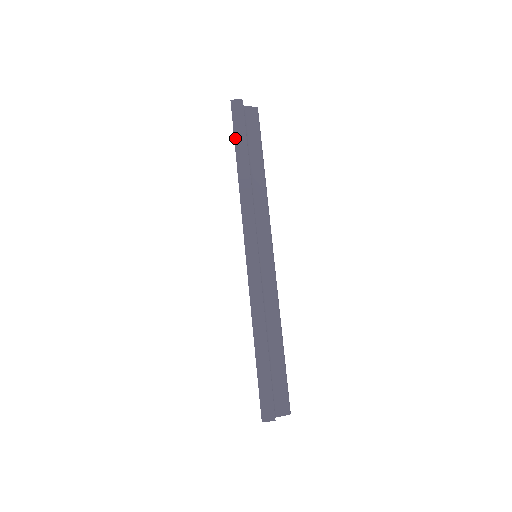
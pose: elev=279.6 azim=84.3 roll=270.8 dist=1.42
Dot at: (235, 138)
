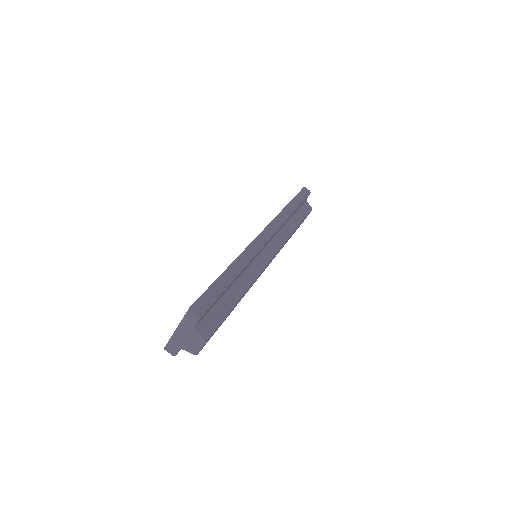
Dot at: (295, 197)
